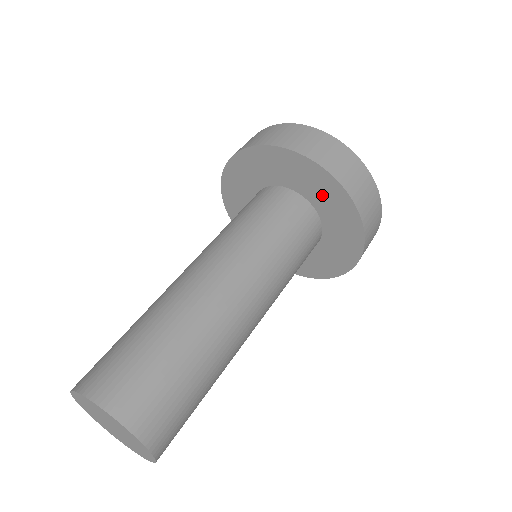
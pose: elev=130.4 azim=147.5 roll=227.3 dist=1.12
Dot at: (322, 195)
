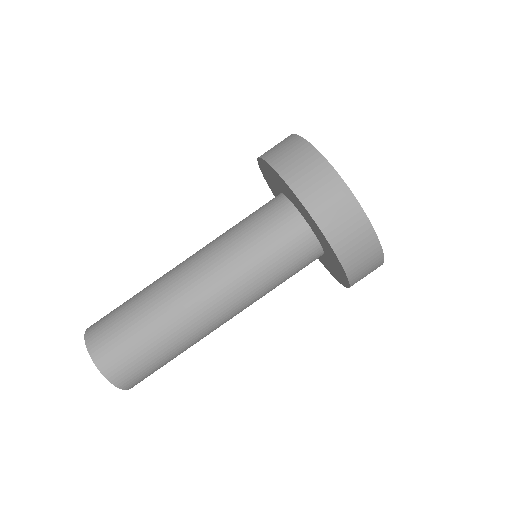
Dot at: (309, 221)
